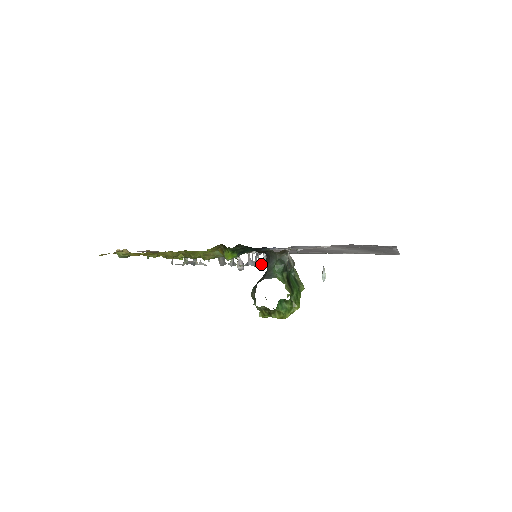
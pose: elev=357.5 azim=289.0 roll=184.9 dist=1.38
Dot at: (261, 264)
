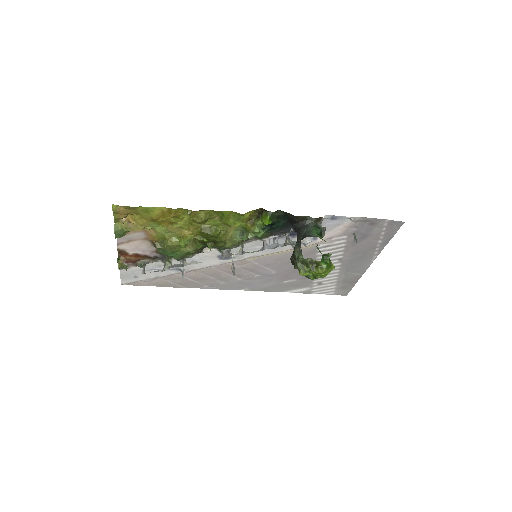
Dot at: (281, 245)
